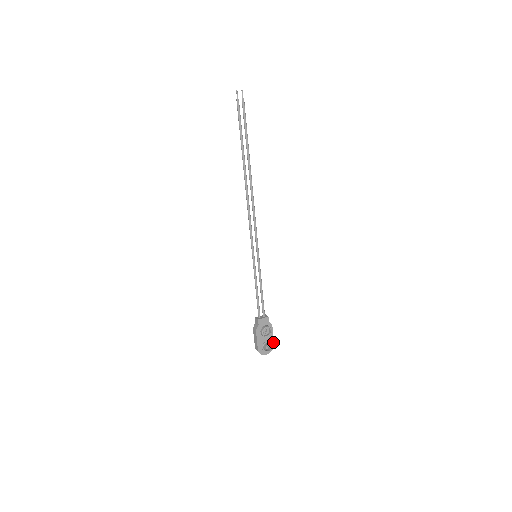
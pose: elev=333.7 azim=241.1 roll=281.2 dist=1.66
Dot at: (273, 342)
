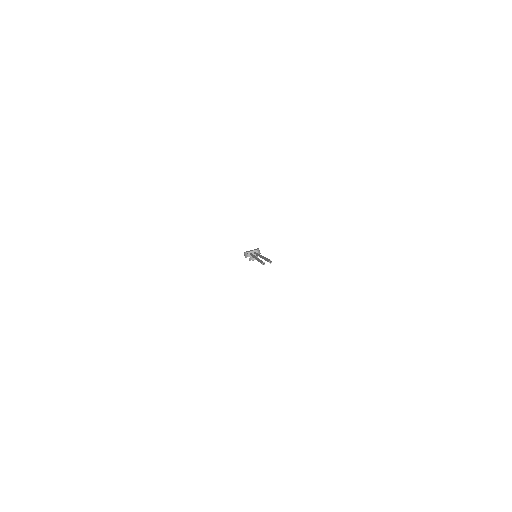
Dot at: occluded
